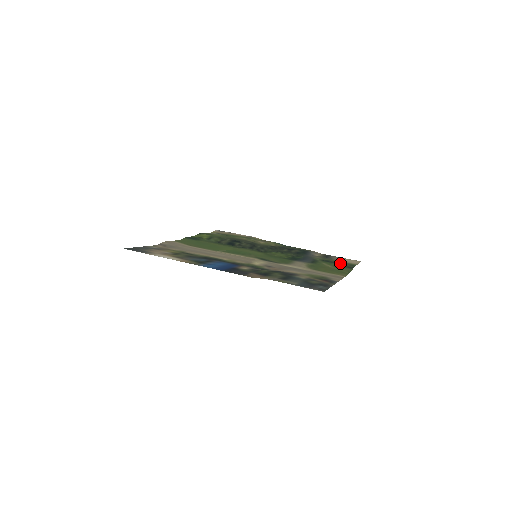
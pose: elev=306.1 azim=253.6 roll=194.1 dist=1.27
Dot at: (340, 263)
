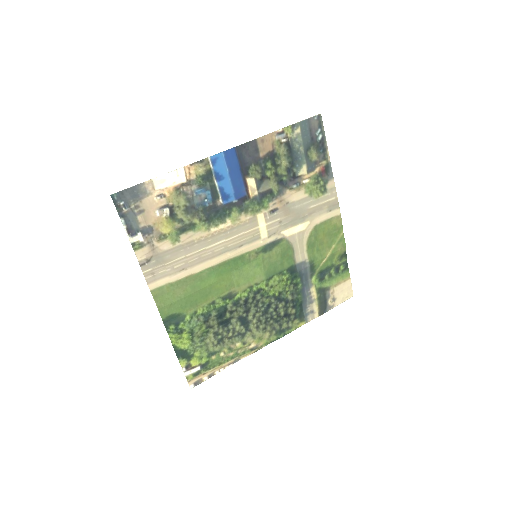
Dot at: (334, 268)
